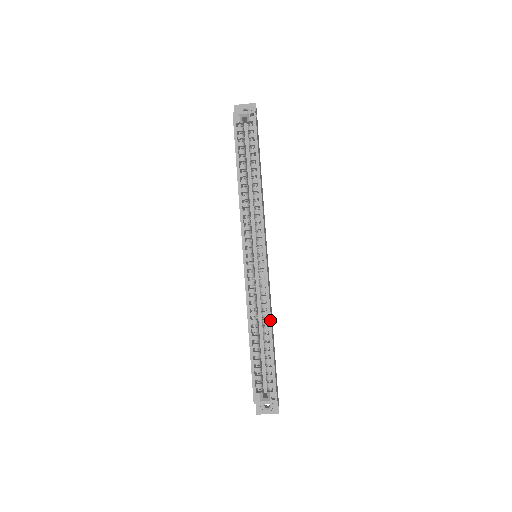
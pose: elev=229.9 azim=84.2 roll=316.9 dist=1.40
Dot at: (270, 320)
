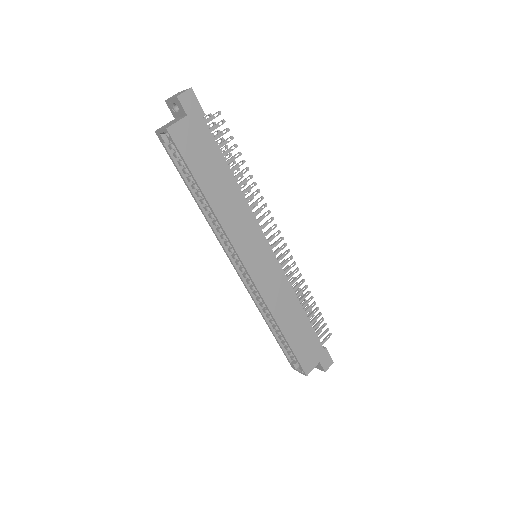
Dot at: (275, 322)
